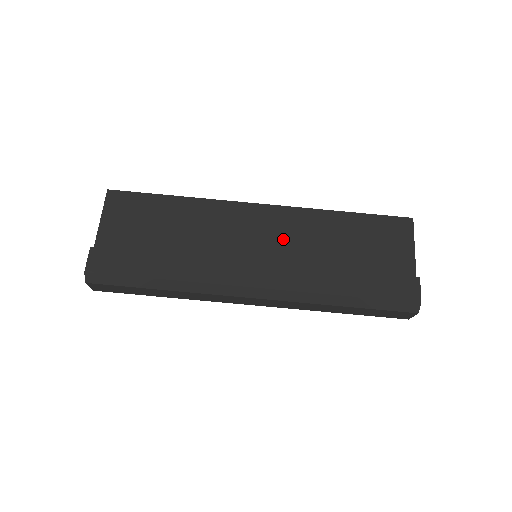
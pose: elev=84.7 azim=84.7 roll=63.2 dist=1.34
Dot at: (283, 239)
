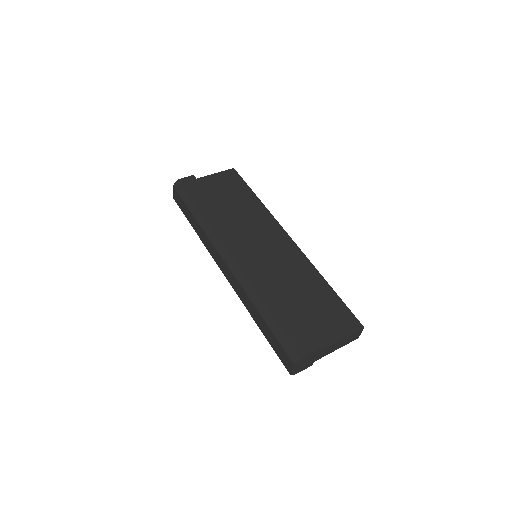
Dot at: (278, 259)
